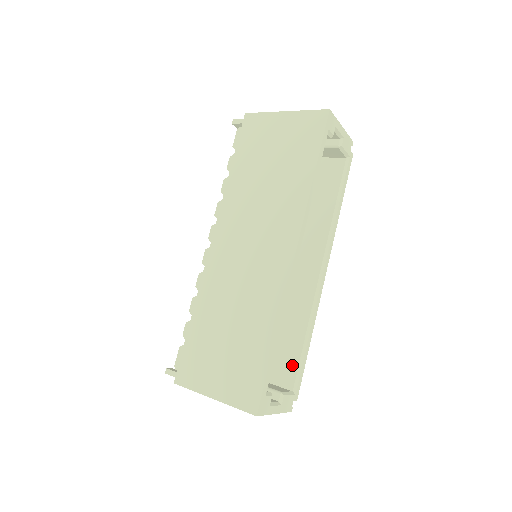
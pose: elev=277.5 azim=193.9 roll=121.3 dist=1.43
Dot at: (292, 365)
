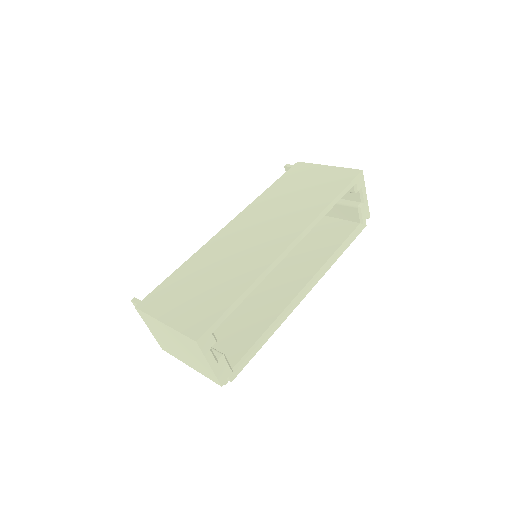
Dot at: (243, 348)
